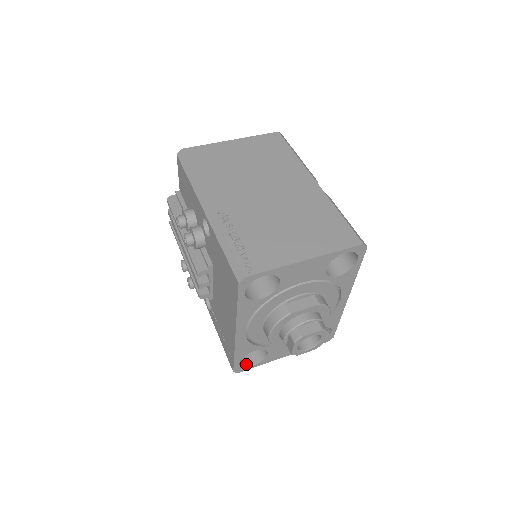
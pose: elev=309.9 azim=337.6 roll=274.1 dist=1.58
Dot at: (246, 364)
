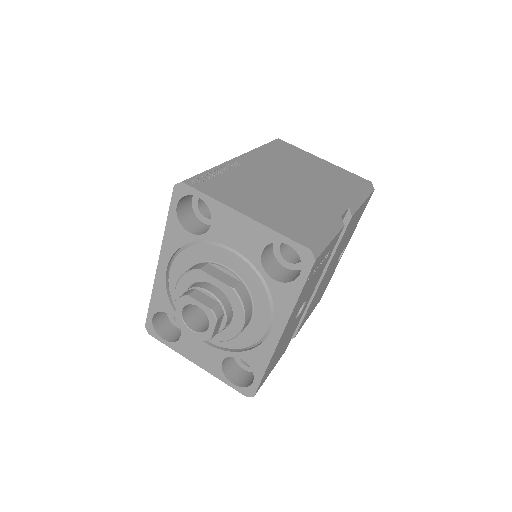
Dot at: (161, 333)
